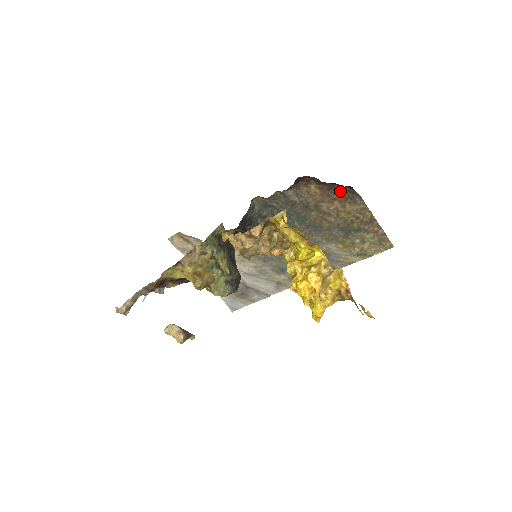
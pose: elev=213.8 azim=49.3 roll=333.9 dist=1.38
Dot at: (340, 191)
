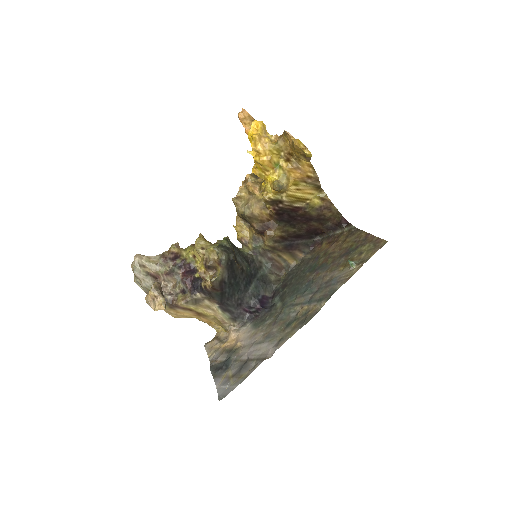
Dot at: (342, 234)
